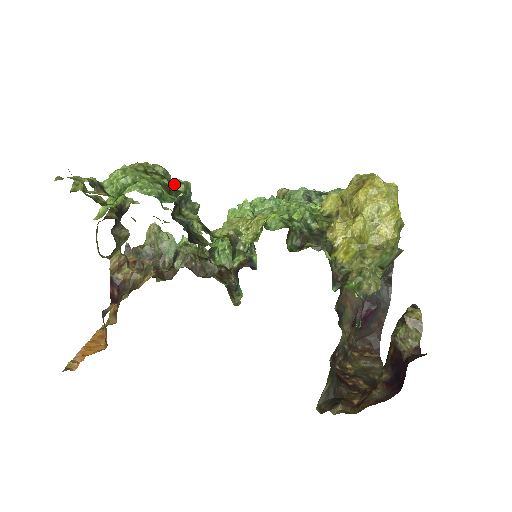
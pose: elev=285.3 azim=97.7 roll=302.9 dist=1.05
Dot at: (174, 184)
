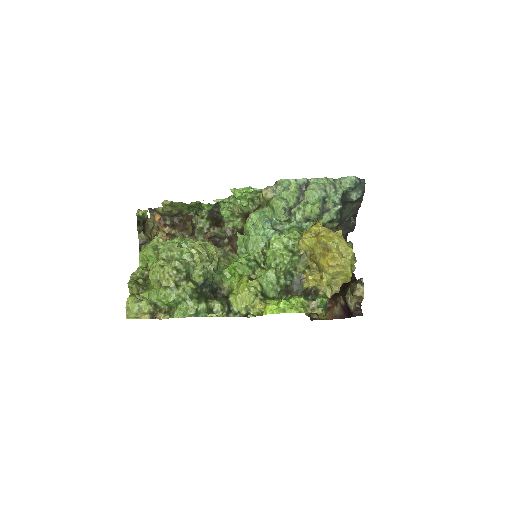
Dot at: (195, 277)
